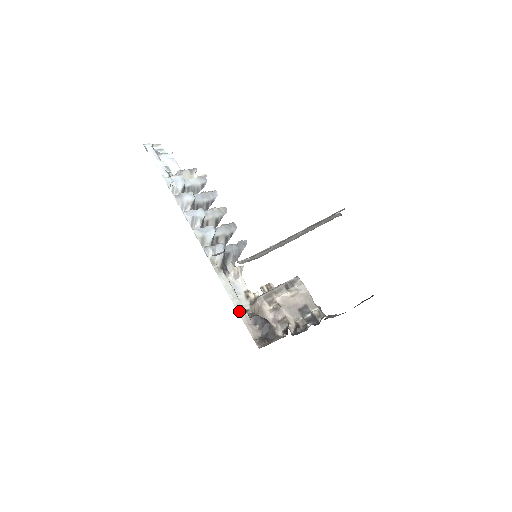
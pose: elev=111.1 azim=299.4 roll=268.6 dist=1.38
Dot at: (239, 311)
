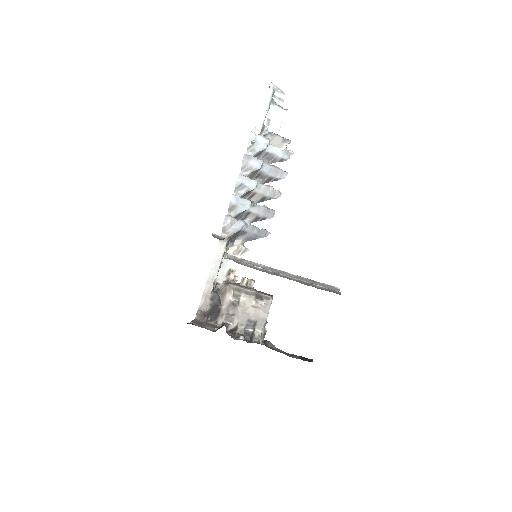
Dot at: (208, 281)
